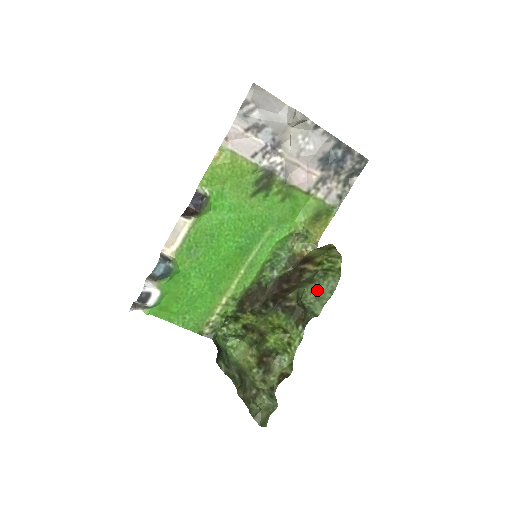
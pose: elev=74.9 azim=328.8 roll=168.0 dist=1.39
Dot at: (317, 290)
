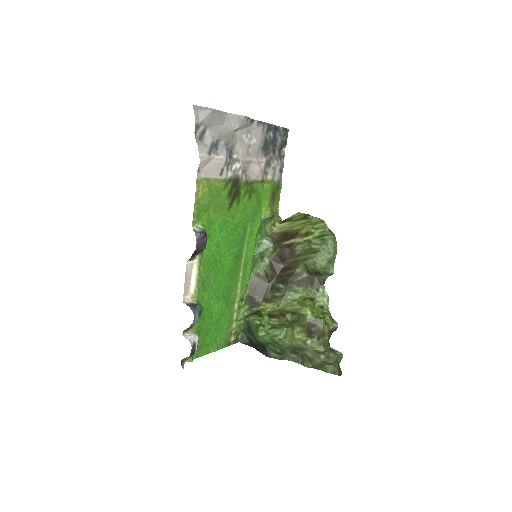
Dot at: (327, 256)
